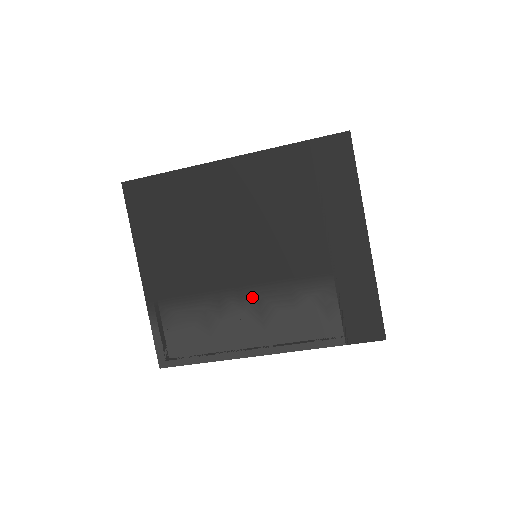
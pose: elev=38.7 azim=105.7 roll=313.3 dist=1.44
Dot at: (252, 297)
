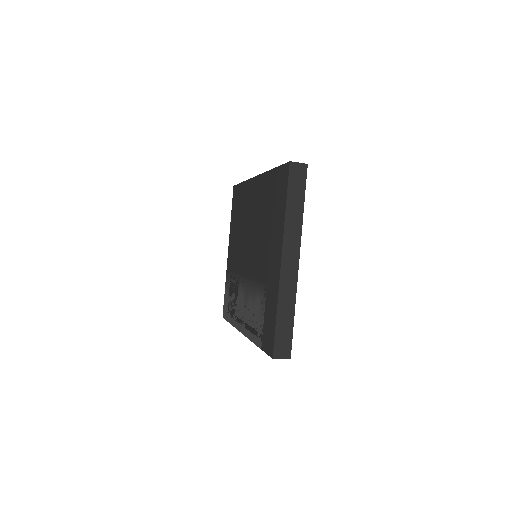
Dot at: (246, 286)
